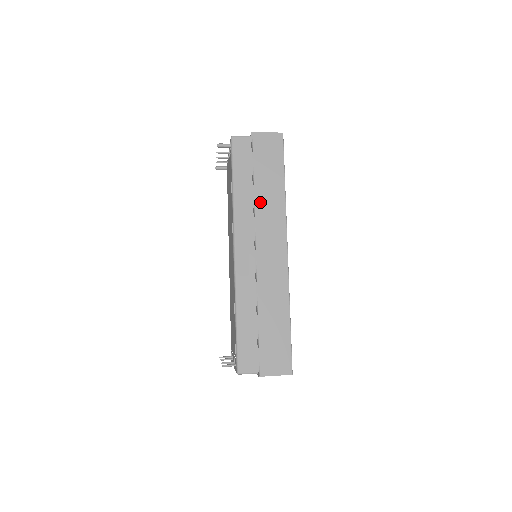
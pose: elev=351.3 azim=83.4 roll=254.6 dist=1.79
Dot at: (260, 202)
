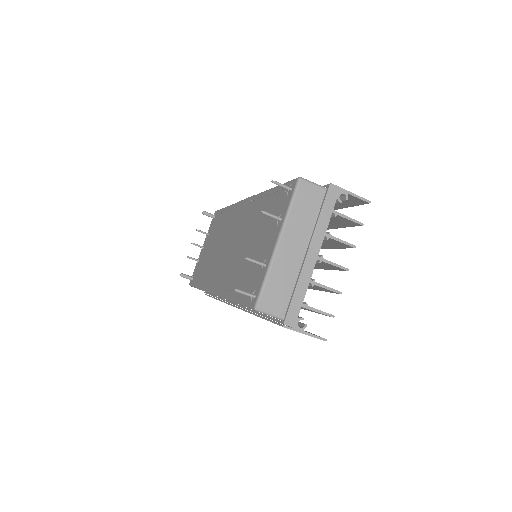
Dot at: occluded
